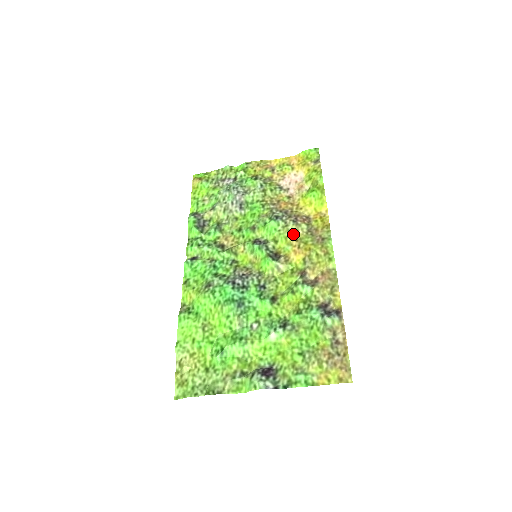
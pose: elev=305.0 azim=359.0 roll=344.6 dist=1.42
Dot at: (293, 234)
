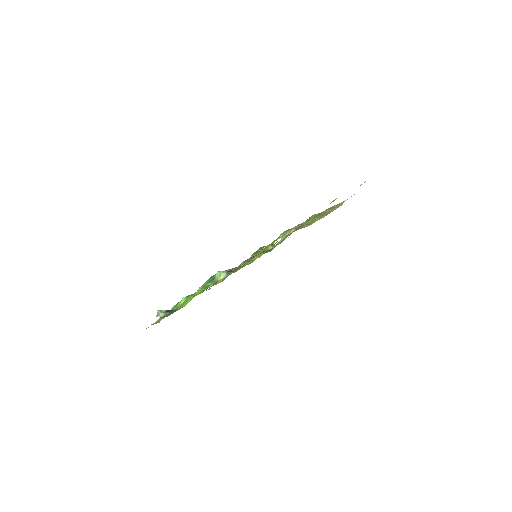
Dot at: (281, 236)
